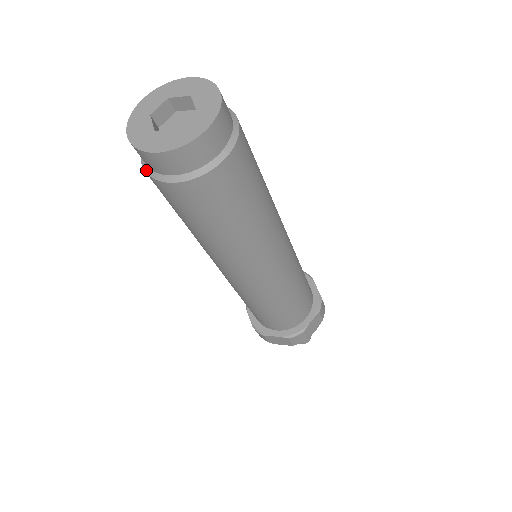
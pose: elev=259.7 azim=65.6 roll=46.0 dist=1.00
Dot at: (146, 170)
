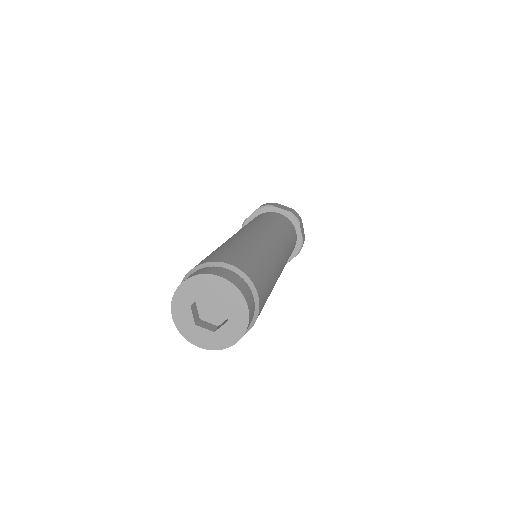
Dot at: occluded
